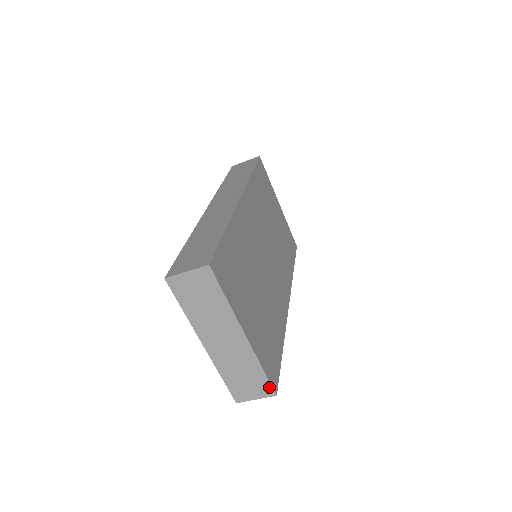
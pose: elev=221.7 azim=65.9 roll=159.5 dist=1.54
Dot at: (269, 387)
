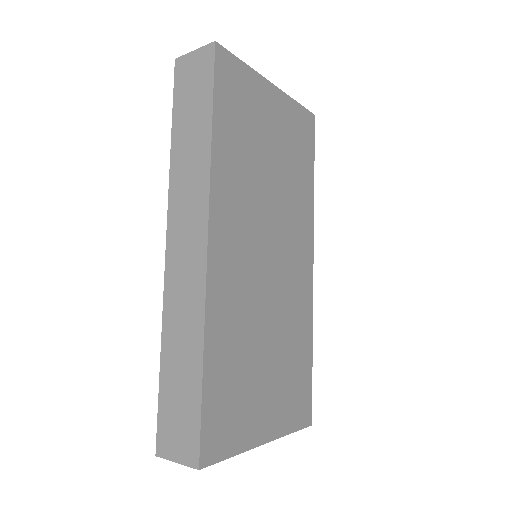
Dot at: (302, 427)
